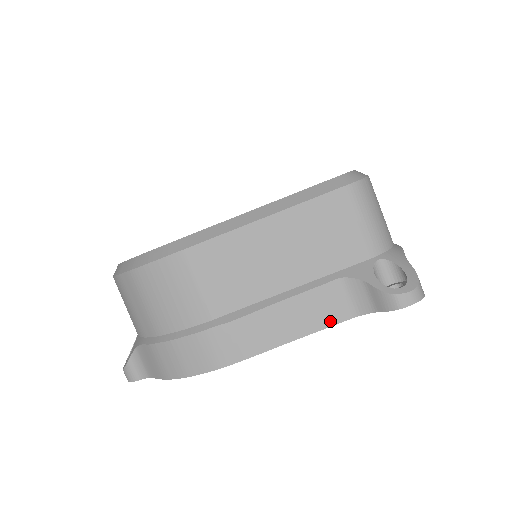
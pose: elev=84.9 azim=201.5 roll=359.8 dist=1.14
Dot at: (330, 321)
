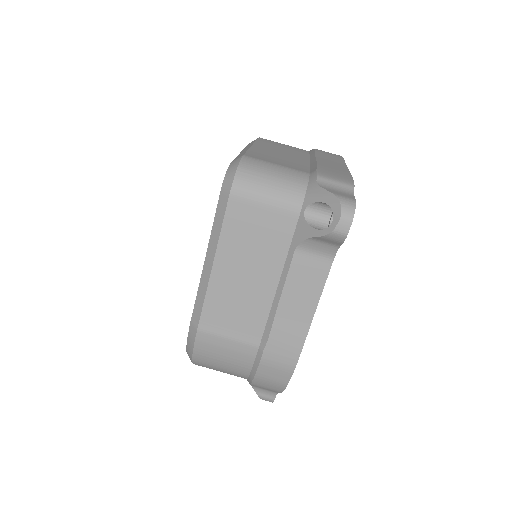
Dot at: (322, 279)
